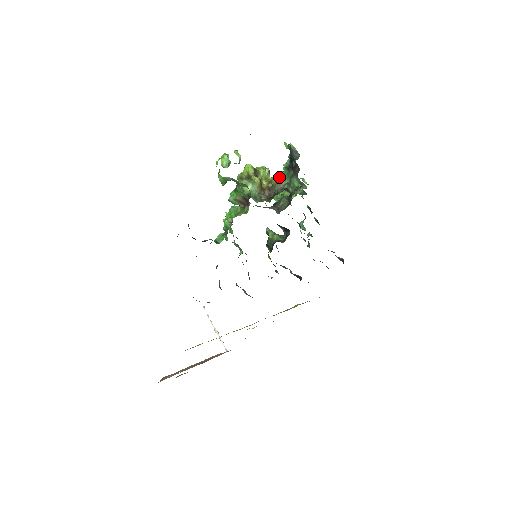
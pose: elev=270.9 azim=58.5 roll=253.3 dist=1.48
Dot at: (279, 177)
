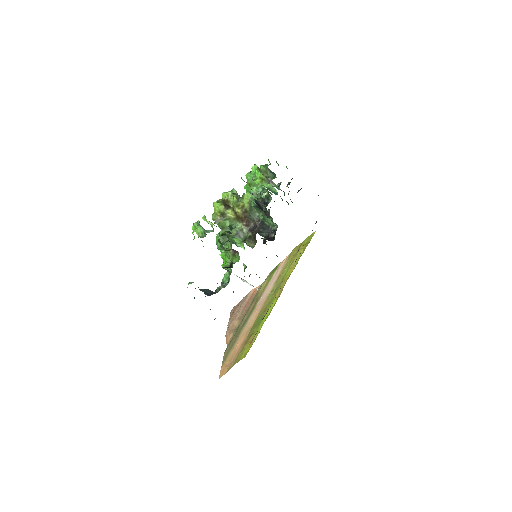
Dot at: (250, 206)
